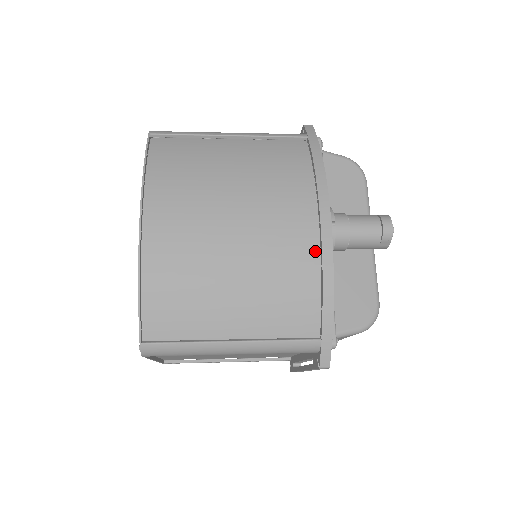
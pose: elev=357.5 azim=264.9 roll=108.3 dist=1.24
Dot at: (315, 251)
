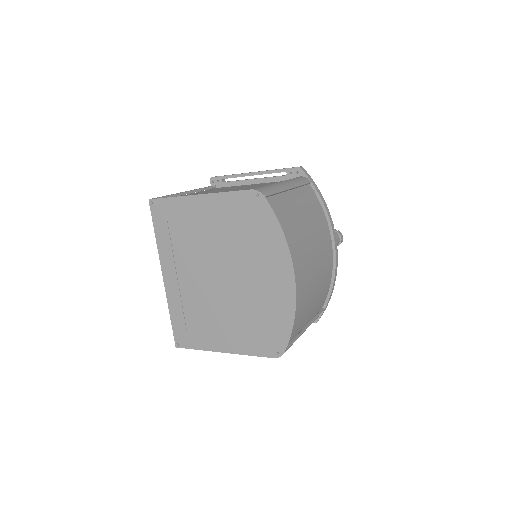
Dot at: (332, 264)
